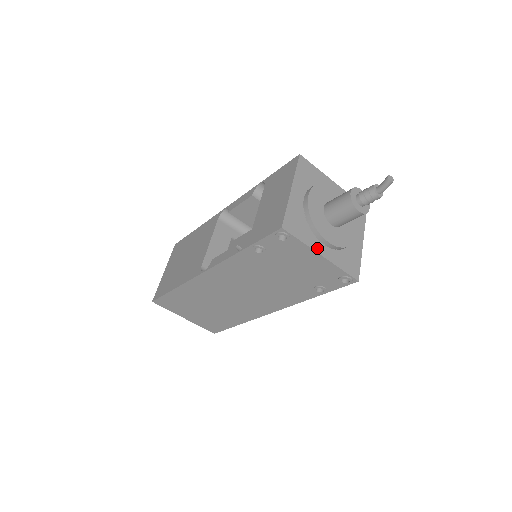
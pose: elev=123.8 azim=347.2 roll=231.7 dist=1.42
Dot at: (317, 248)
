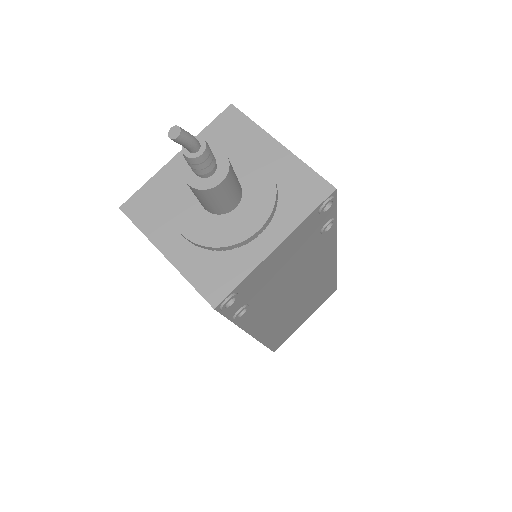
Dot at: (262, 252)
